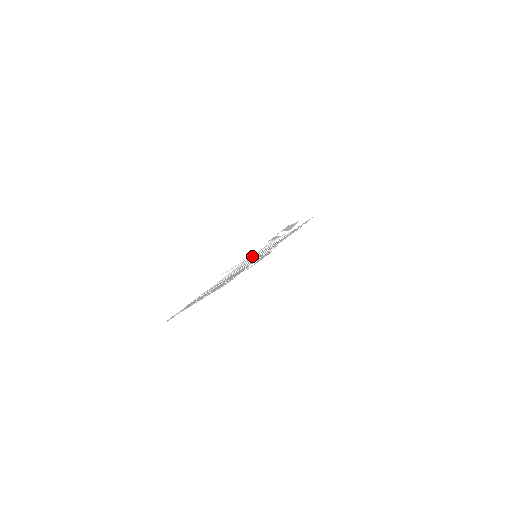
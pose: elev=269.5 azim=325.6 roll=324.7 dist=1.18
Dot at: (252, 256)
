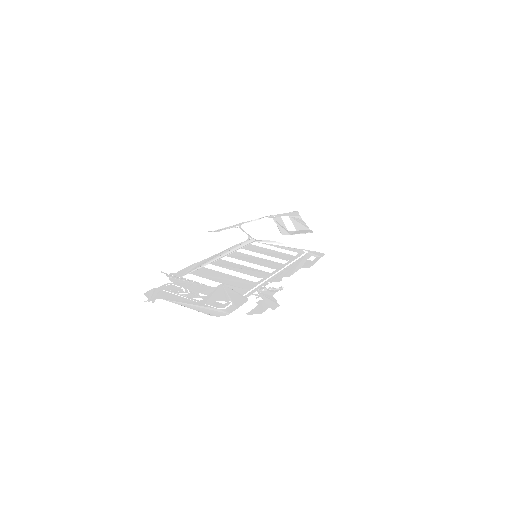
Dot at: (251, 240)
